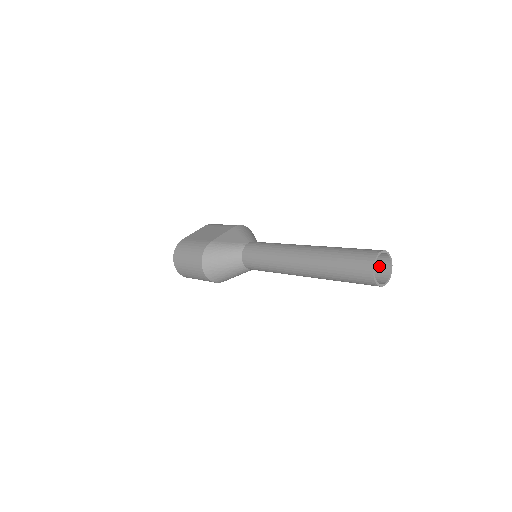
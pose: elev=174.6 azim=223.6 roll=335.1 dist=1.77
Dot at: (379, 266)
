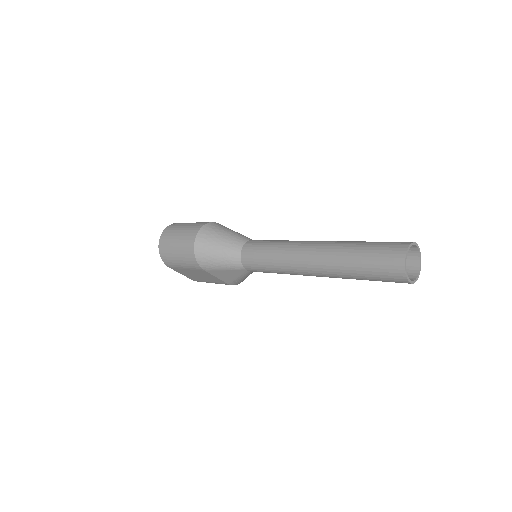
Dot at: occluded
